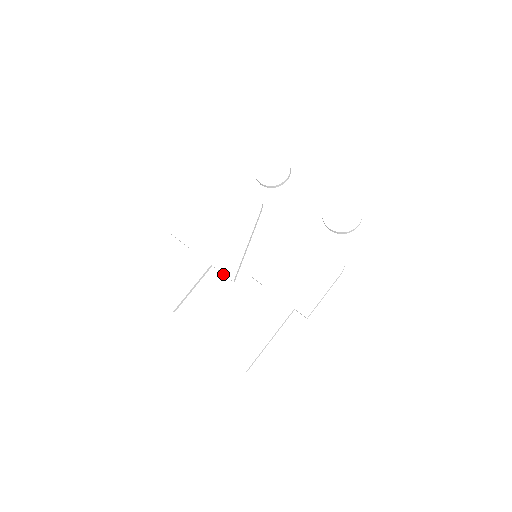
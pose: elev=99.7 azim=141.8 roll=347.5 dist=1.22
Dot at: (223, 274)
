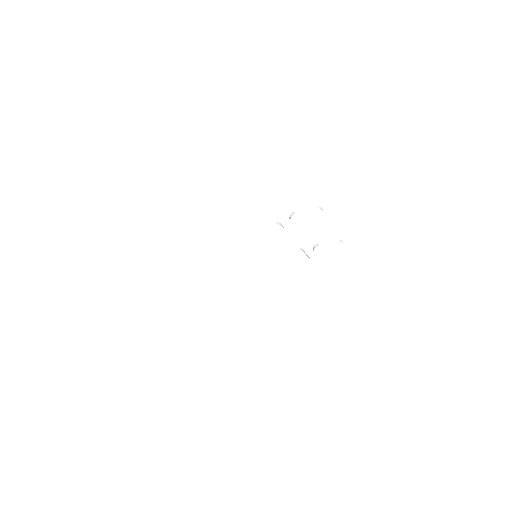
Dot at: occluded
